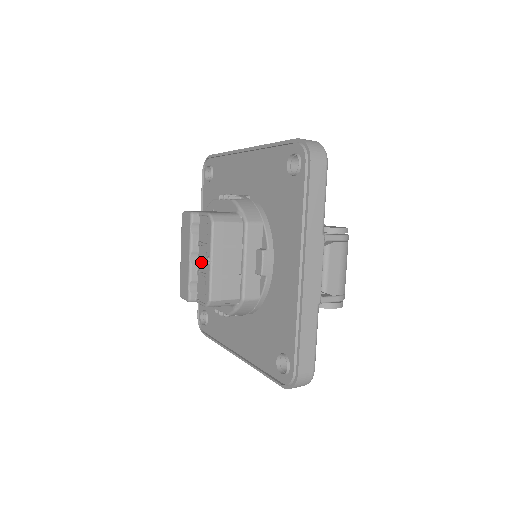
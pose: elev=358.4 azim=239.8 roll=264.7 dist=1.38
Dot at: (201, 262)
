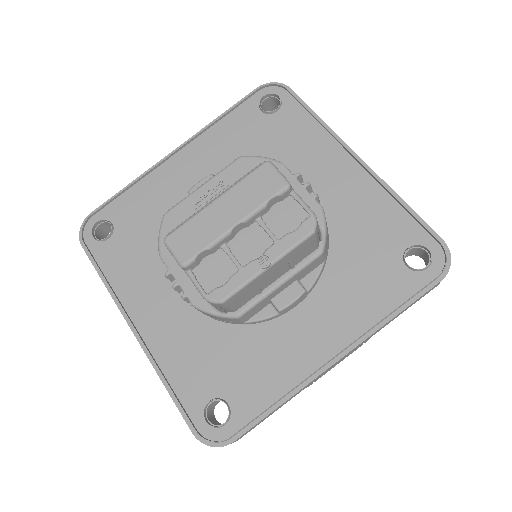
Dot at: (243, 243)
